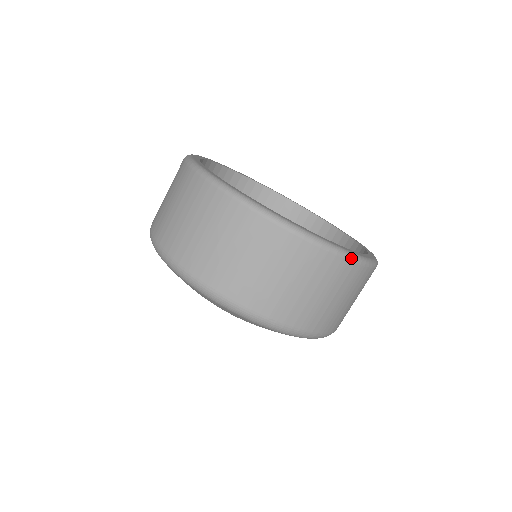
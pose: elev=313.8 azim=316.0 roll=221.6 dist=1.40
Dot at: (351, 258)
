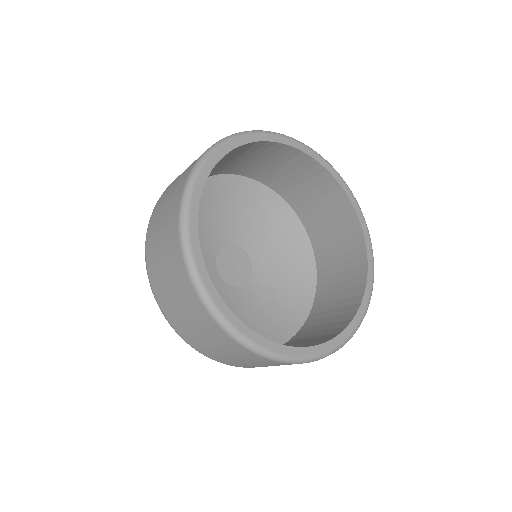
Dot at: (289, 362)
